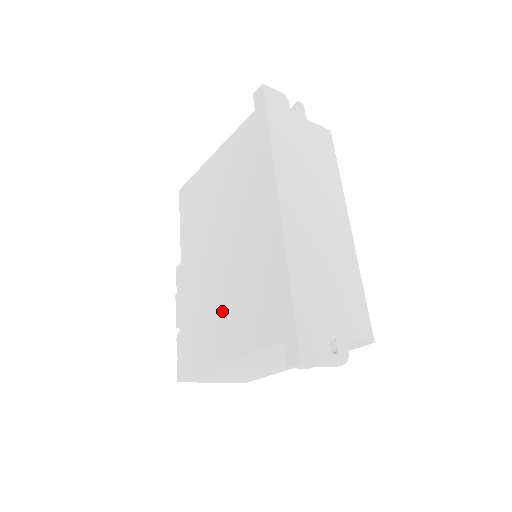
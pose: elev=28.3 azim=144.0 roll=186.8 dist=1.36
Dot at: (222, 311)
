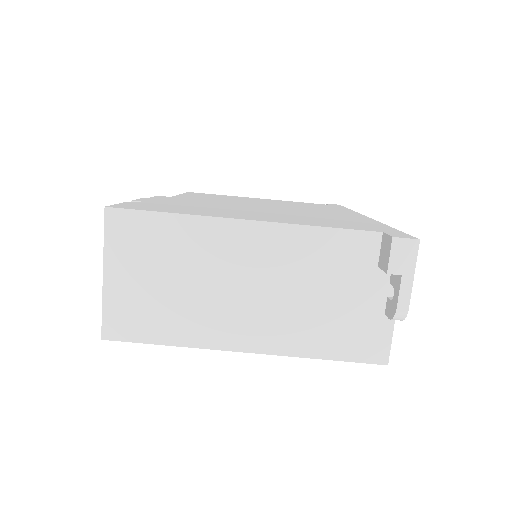
Dot at: (255, 212)
